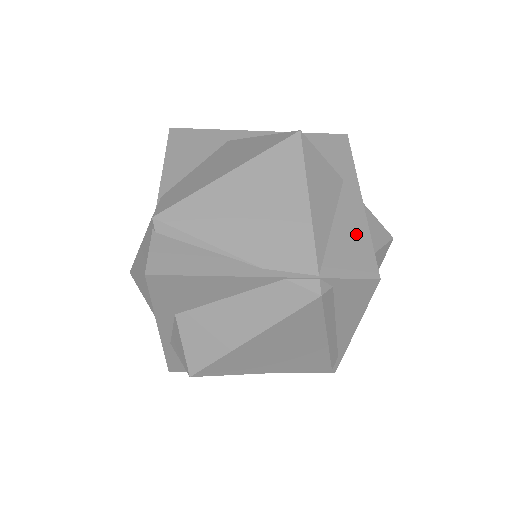
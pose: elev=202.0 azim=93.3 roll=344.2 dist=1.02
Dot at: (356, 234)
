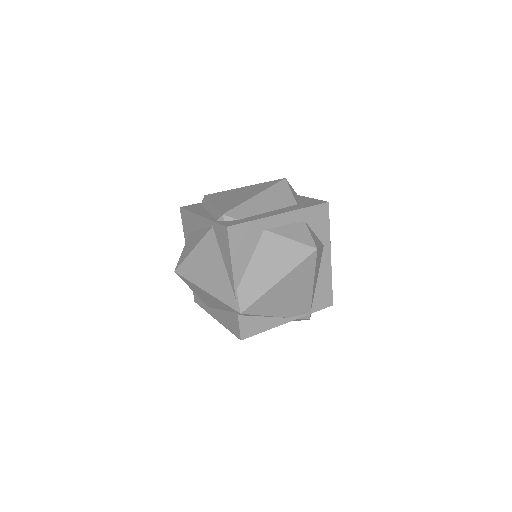
Dot at: (326, 283)
